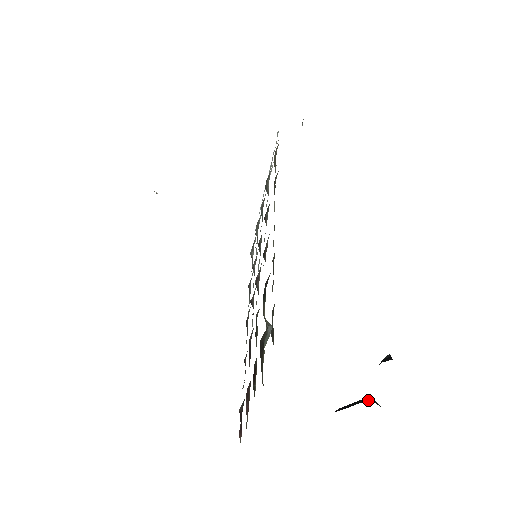
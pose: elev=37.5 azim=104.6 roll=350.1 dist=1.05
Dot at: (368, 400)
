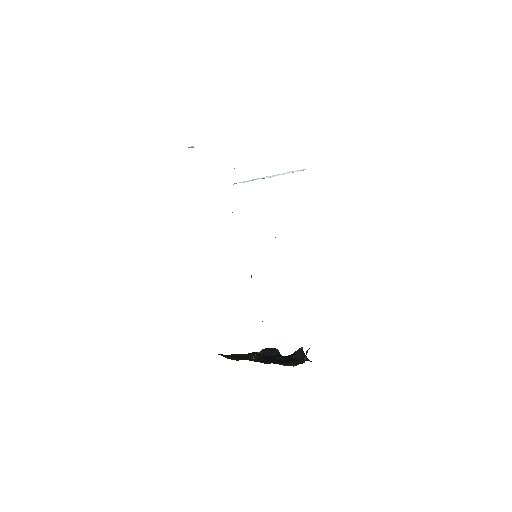
Dot at: (279, 354)
